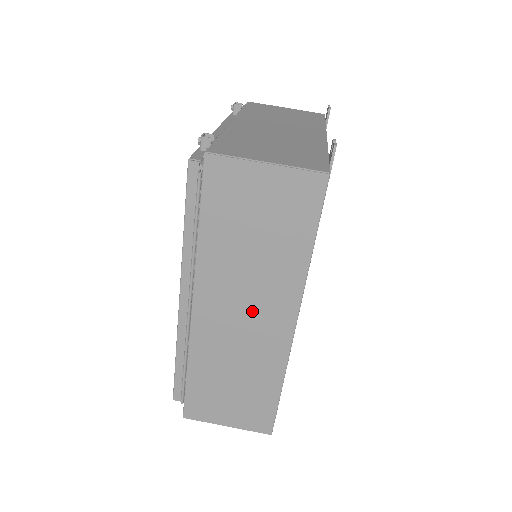
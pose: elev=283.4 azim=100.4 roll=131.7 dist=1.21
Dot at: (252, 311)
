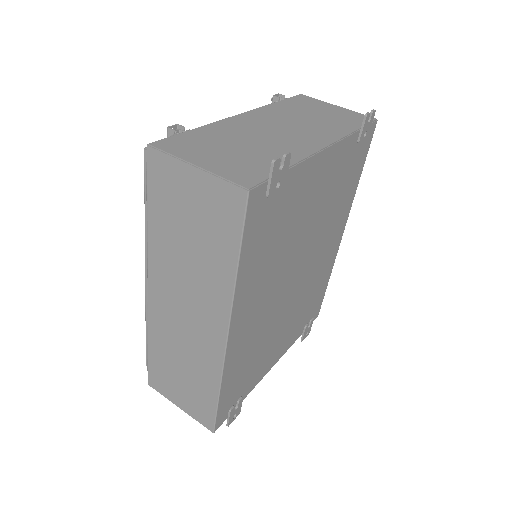
Dot at: (192, 309)
